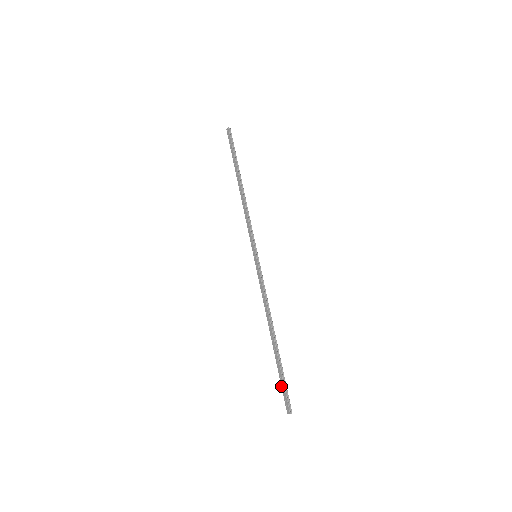
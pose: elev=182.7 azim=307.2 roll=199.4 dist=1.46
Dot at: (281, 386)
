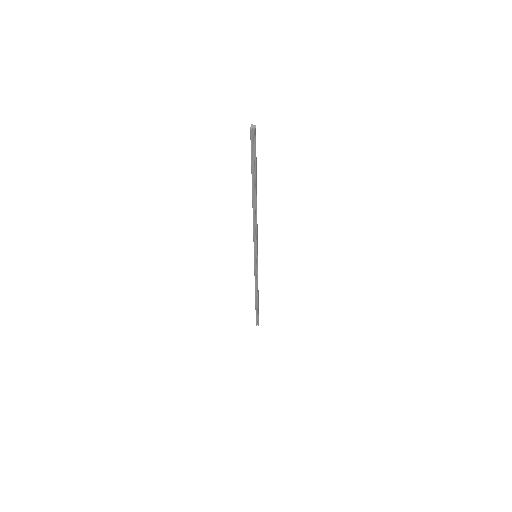
Dot at: occluded
